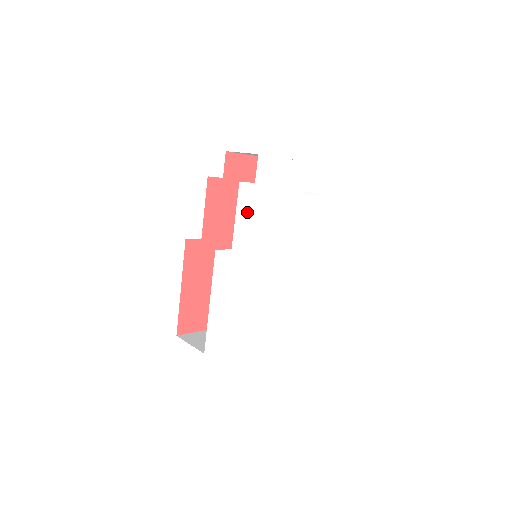
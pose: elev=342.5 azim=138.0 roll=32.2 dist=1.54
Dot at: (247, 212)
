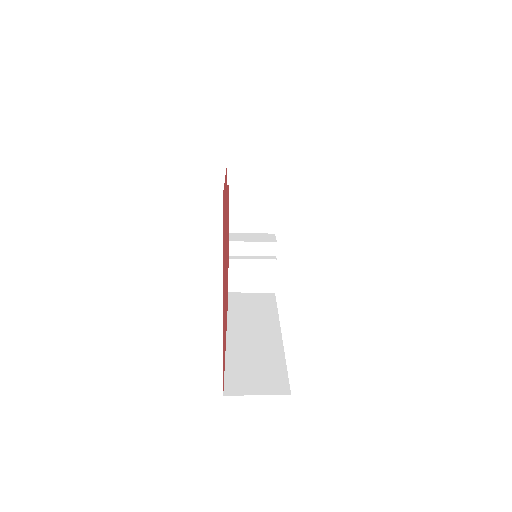
Dot at: occluded
